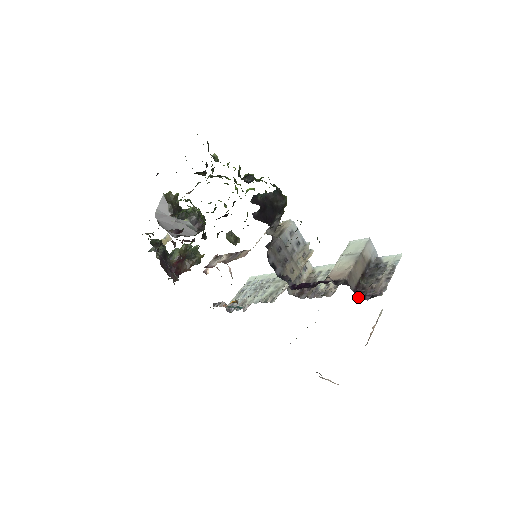
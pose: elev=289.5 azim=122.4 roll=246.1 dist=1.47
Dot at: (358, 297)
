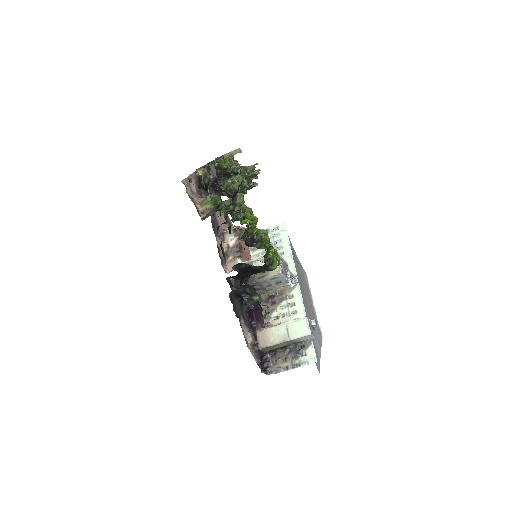
Dot at: (265, 356)
